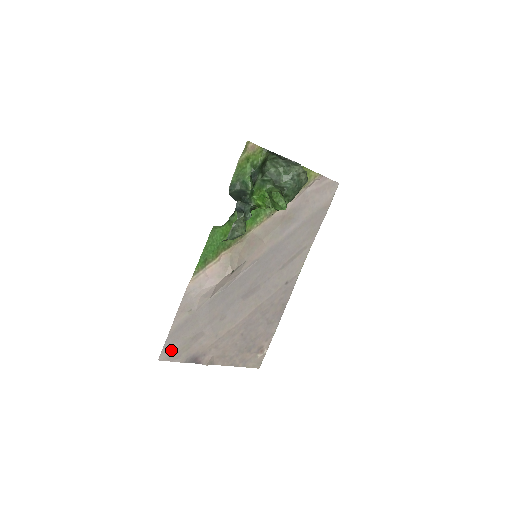
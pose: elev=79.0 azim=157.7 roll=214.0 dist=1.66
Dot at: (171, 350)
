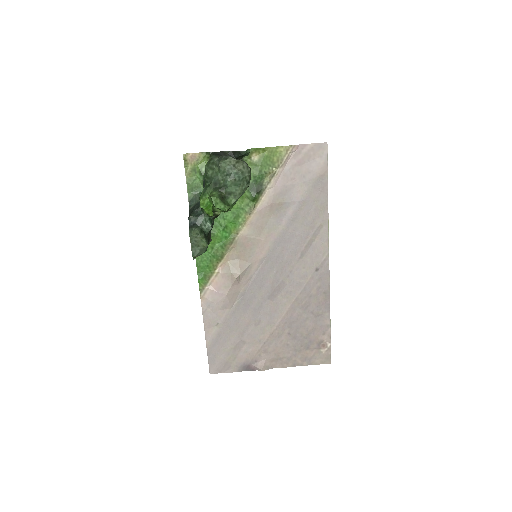
Dot at: (218, 363)
